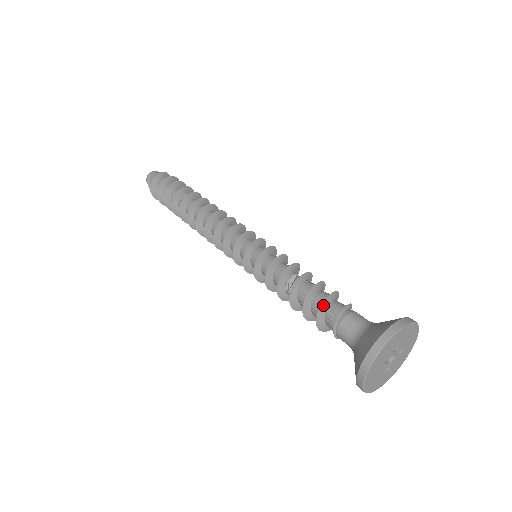
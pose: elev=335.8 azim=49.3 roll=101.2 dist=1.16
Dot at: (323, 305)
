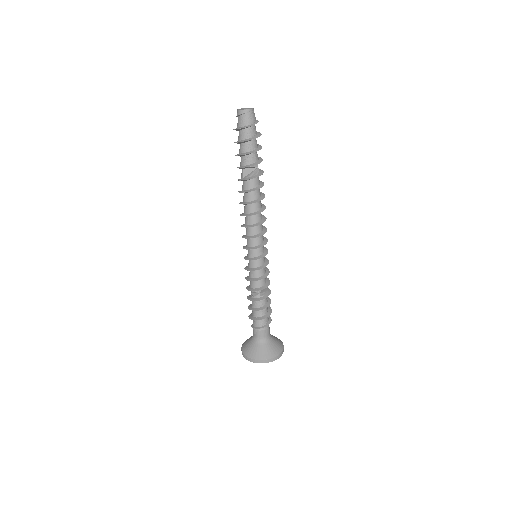
Dot at: (253, 319)
